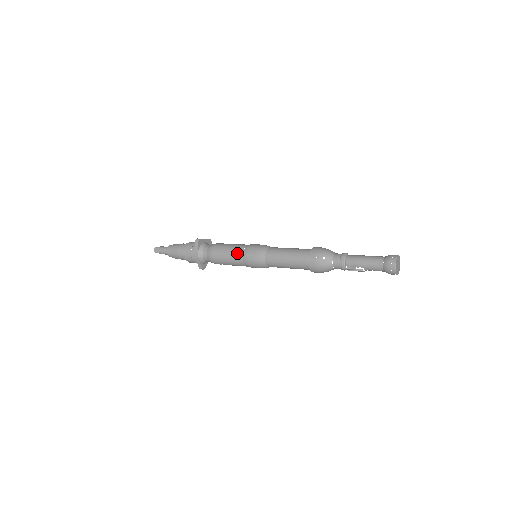
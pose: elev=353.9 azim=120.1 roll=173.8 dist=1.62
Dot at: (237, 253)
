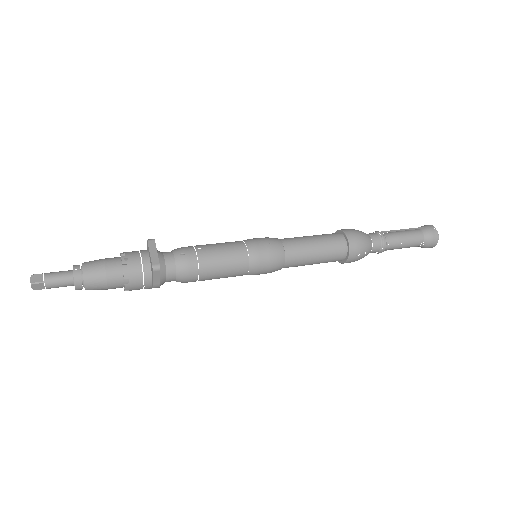
Dot at: (239, 271)
